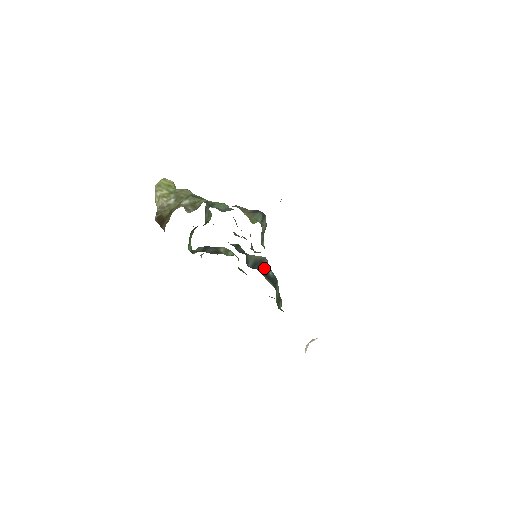
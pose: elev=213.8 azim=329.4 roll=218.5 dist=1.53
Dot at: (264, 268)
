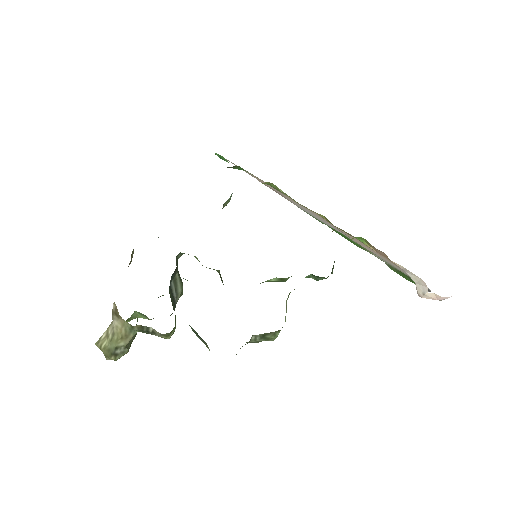
Dot at: occluded
